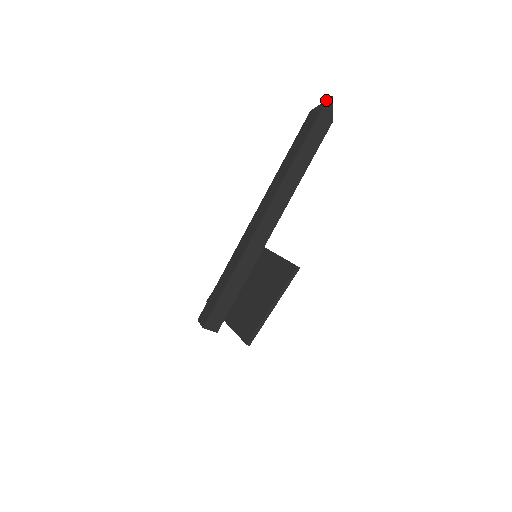
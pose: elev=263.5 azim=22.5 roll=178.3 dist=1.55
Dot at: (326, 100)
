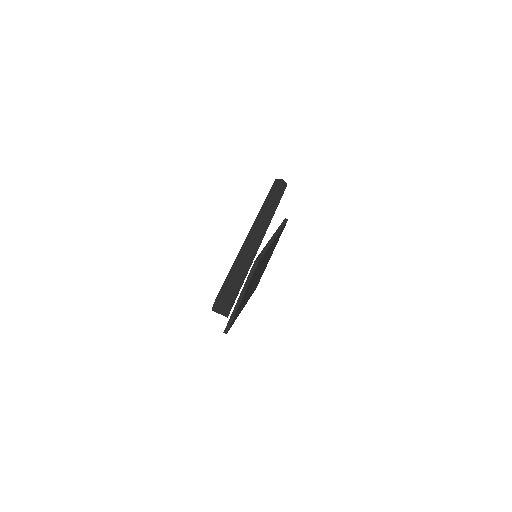
Dot at: occluded
